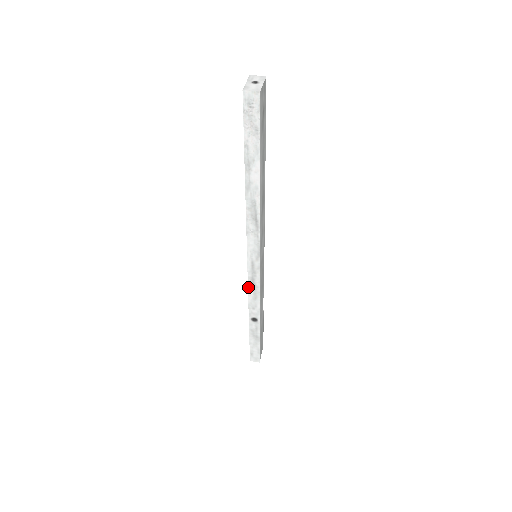
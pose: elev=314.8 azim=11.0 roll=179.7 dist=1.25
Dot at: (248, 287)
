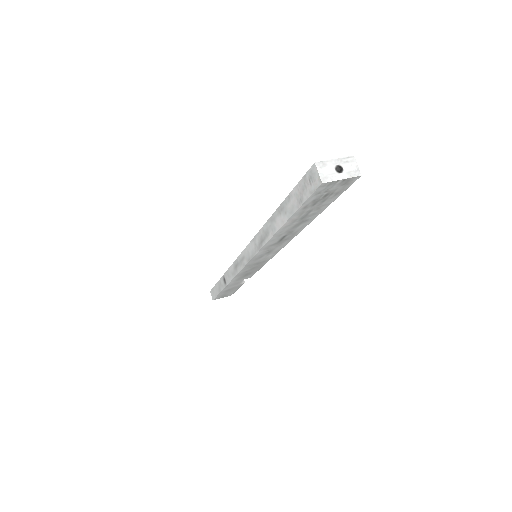
Dot at: (234, 262)
